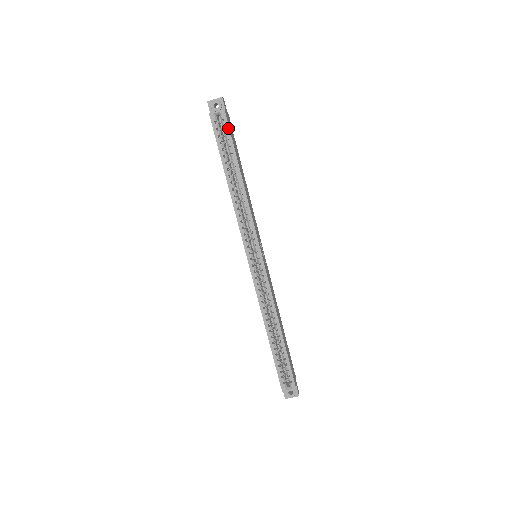
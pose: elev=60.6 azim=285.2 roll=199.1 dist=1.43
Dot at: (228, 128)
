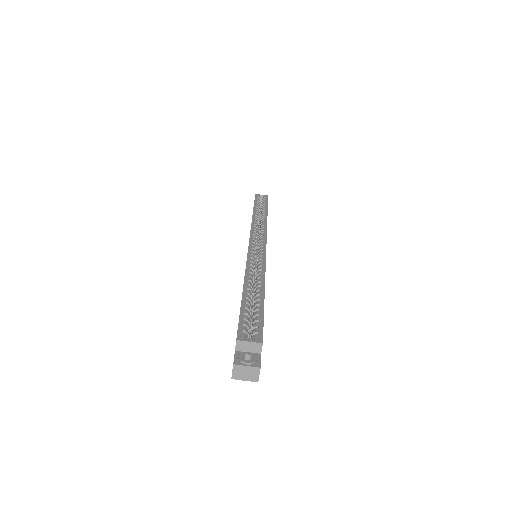
Dot at: (267, 200)
